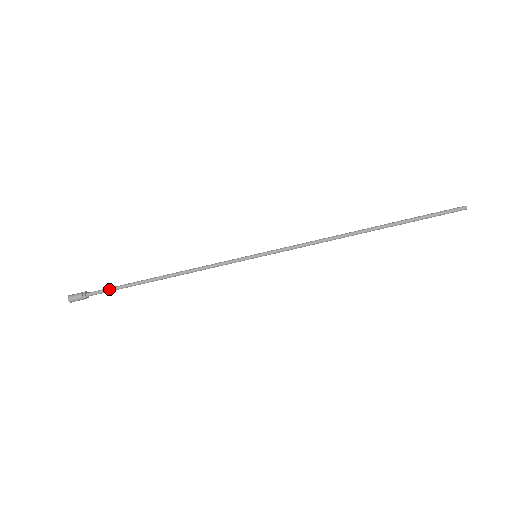
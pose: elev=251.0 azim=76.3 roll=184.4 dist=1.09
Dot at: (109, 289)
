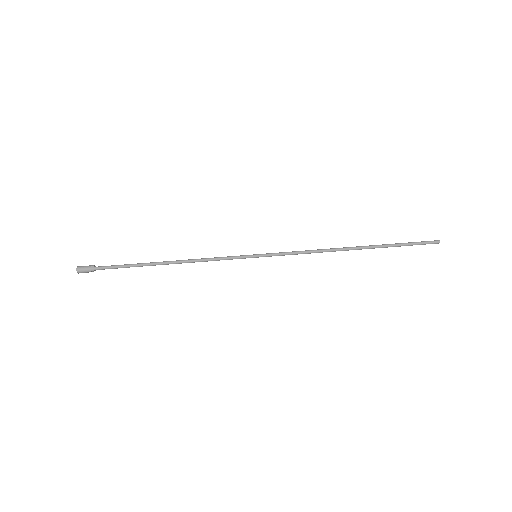
Dot at: (117, 266)
